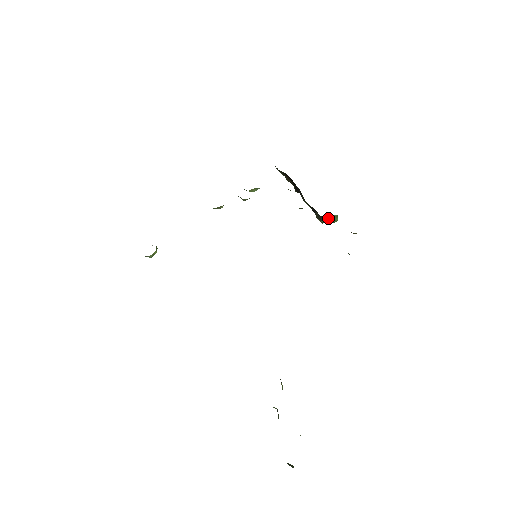
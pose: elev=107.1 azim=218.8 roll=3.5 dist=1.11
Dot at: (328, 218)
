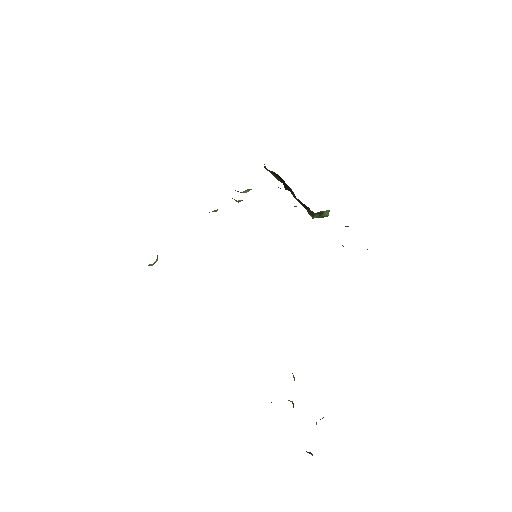
Dot at: (320, 213)
